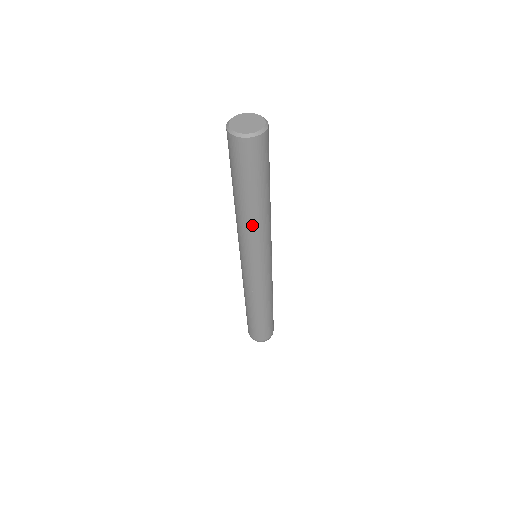
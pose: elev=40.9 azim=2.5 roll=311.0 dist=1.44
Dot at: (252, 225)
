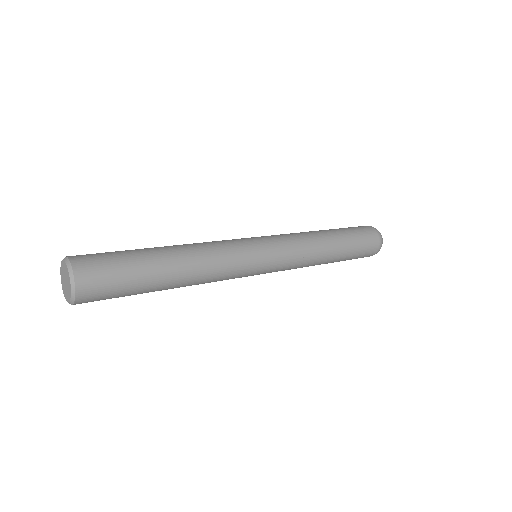
Dot at: occluded
